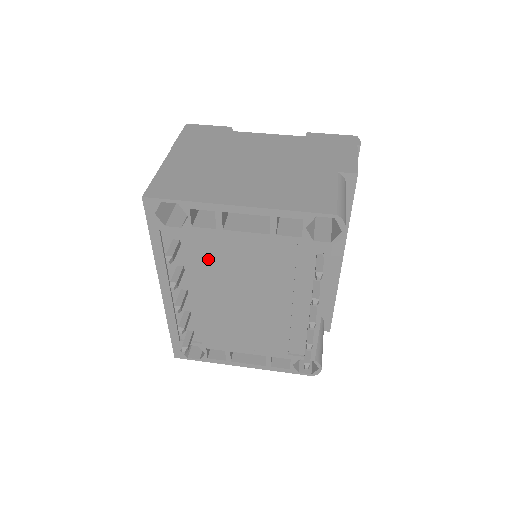
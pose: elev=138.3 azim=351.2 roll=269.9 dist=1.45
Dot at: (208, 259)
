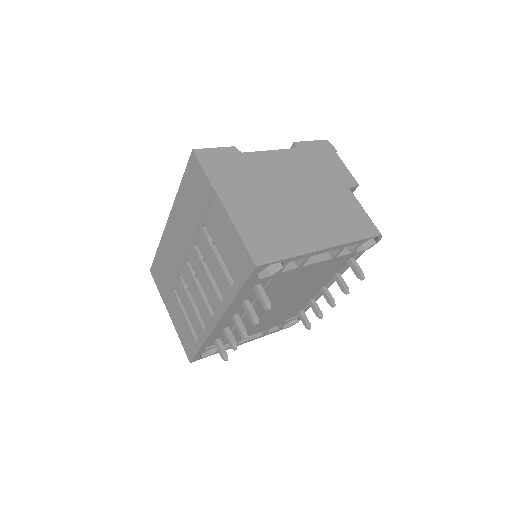
Dot at: (275, 288)
